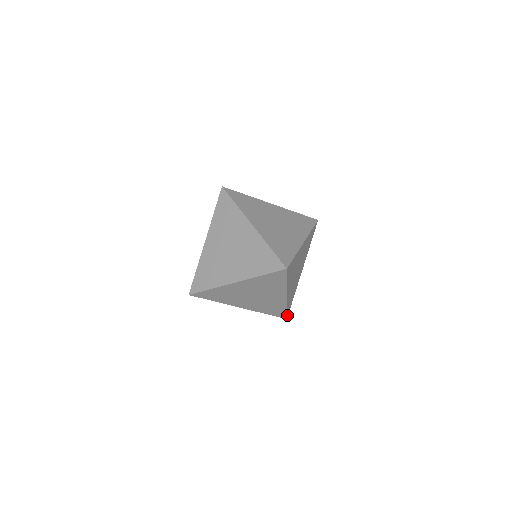
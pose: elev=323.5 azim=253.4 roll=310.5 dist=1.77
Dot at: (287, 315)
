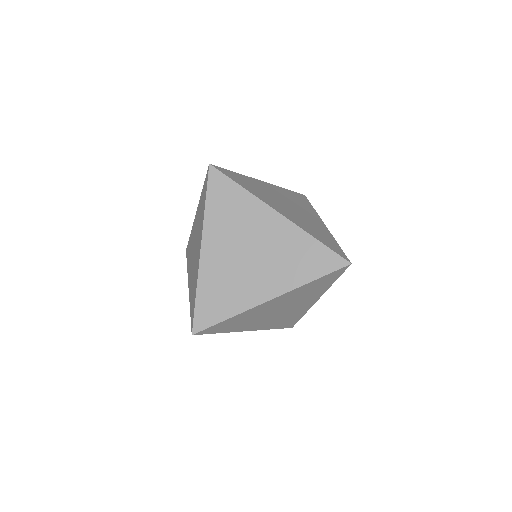
Dot at: occluded
